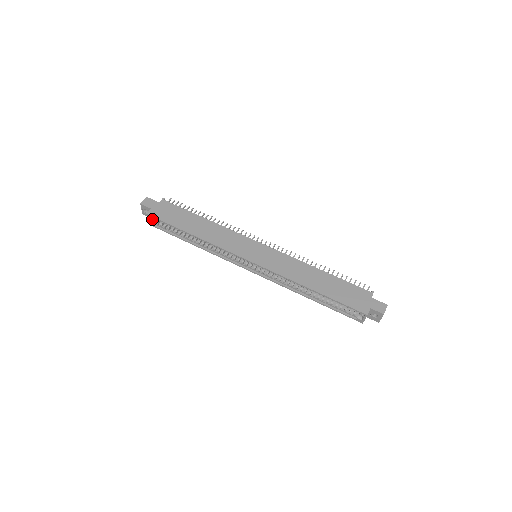
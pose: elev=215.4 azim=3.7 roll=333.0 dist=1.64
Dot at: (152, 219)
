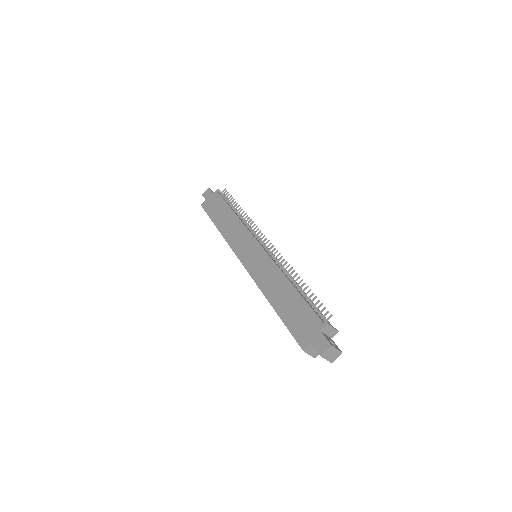
Dot at: occluded
